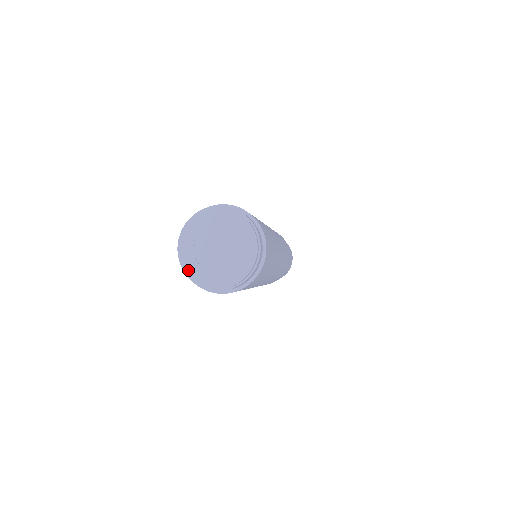
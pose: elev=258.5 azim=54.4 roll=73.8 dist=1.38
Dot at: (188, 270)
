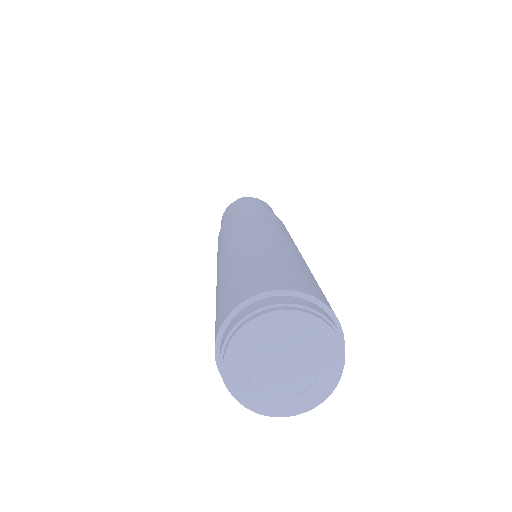
Dot at: (230, 355)
